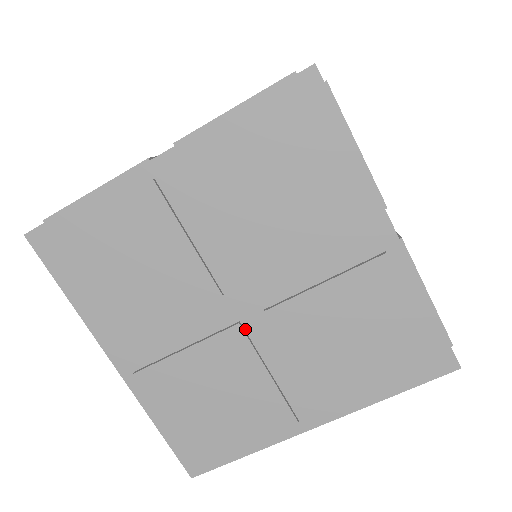
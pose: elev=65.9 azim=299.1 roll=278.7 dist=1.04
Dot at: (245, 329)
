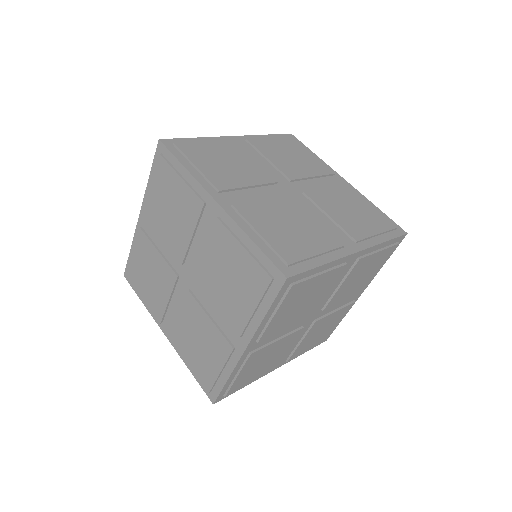
Dot at: (318, 318)
